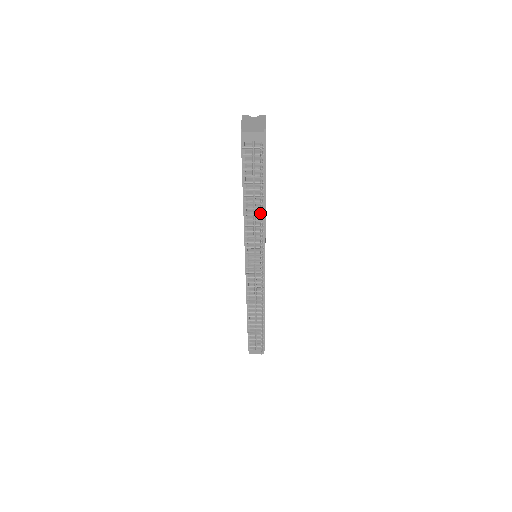
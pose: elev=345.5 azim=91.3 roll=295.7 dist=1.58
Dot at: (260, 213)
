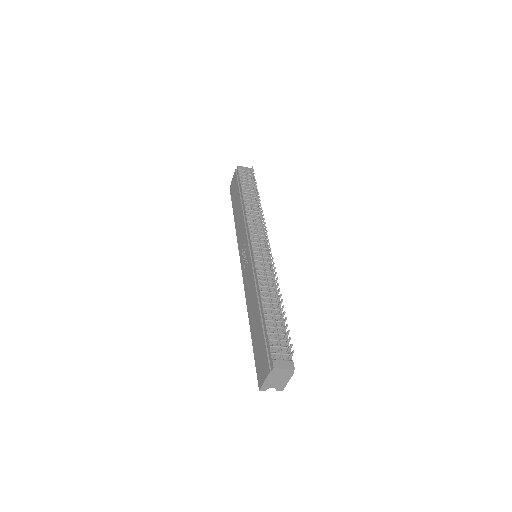
Dot at: occluded
